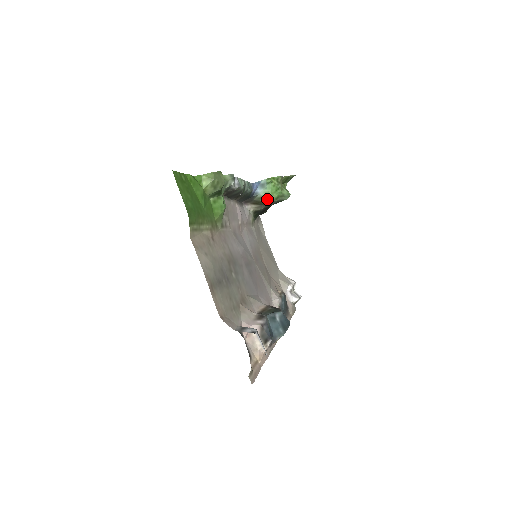
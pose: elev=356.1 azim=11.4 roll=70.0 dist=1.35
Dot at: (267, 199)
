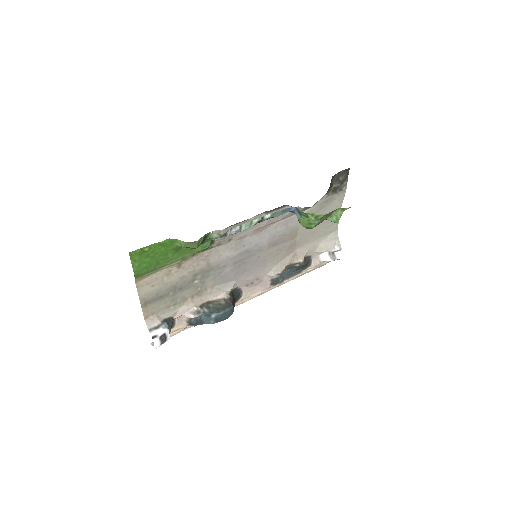
Dot at: occluded
